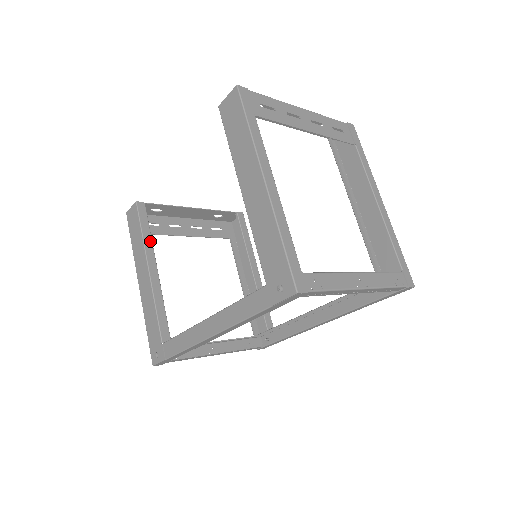
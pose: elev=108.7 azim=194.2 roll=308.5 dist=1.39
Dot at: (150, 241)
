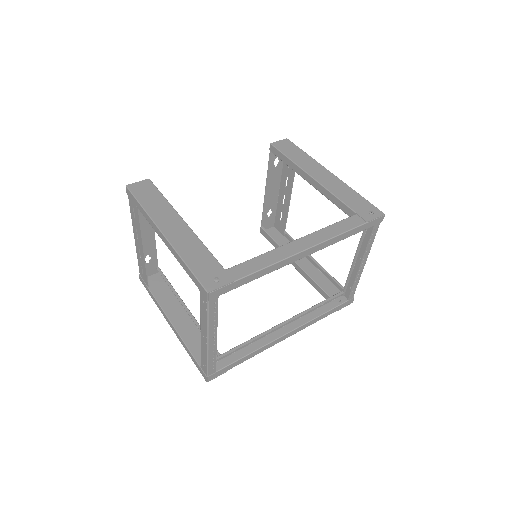
Dot at: occluded
